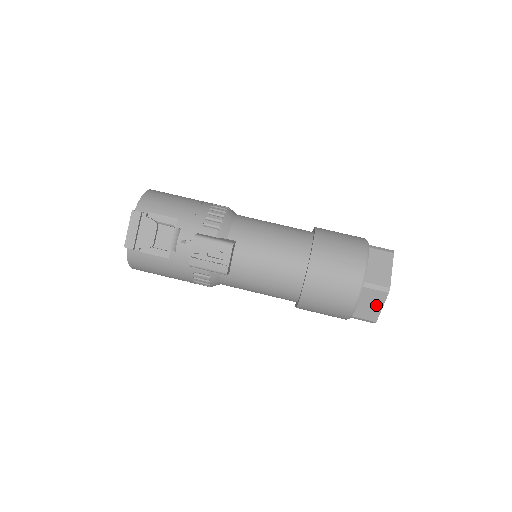
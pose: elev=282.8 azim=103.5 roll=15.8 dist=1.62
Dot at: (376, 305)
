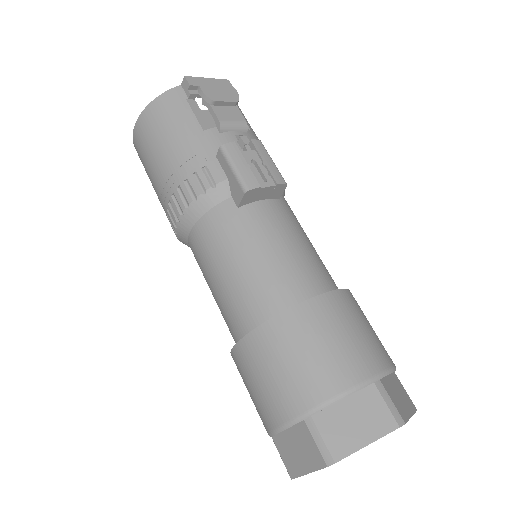
Dot at: (363, 431)
